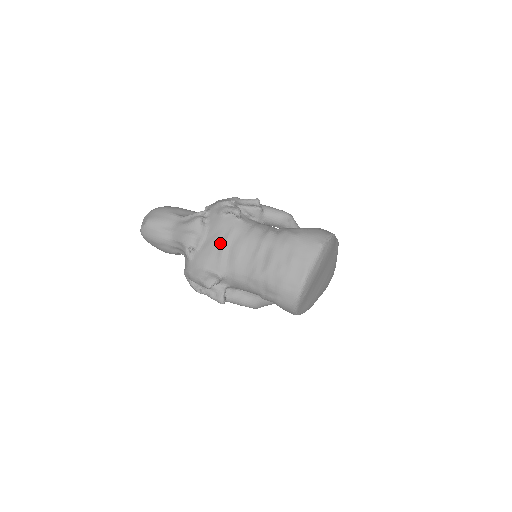
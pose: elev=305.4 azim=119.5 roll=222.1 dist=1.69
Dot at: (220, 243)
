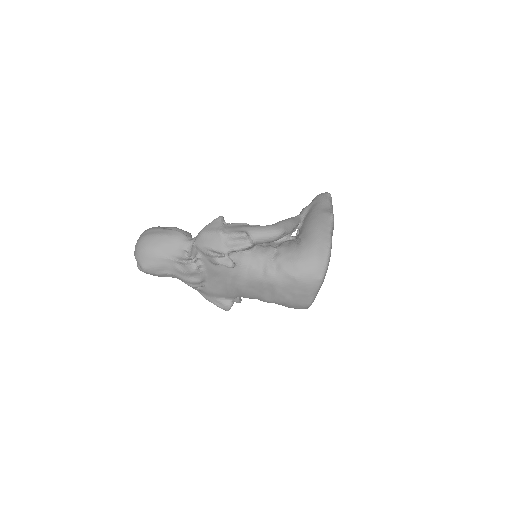
Dot at: (224, 284)
